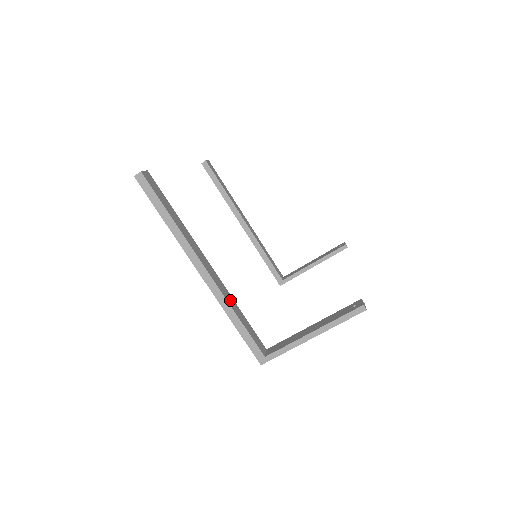
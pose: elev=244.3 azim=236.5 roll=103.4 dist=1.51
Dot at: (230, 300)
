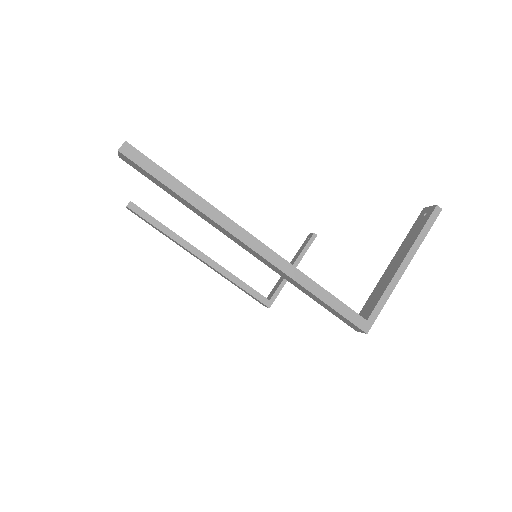
Dot at: occluded
